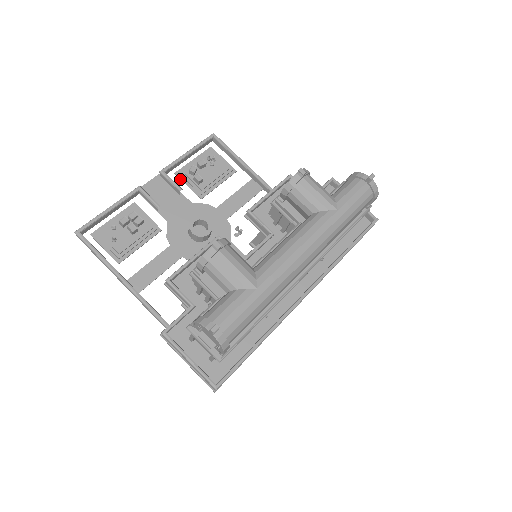
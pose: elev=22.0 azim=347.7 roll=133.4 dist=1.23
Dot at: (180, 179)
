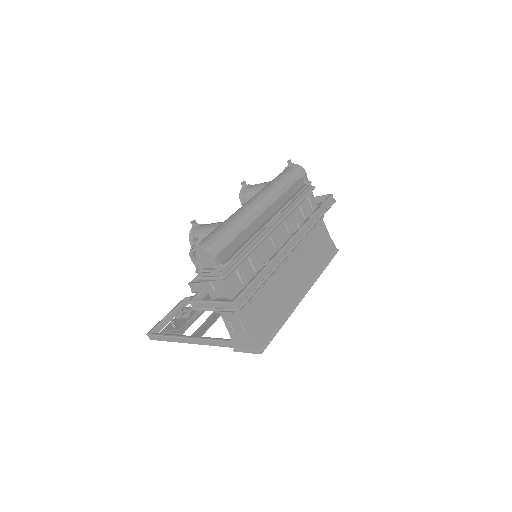
Dot at: occluded
